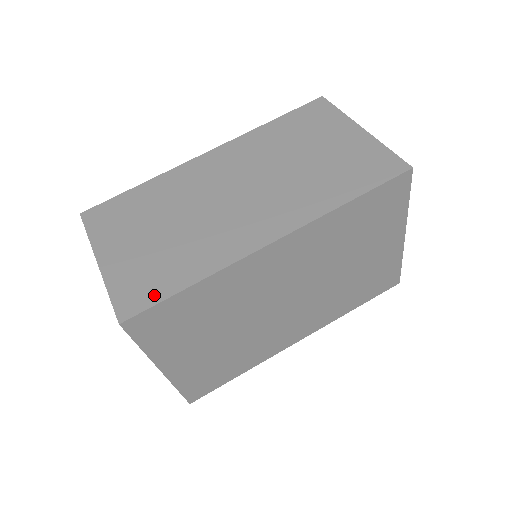
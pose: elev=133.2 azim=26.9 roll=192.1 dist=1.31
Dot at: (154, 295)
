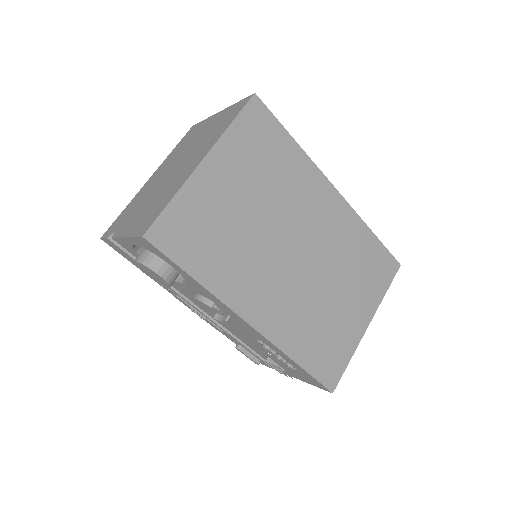
Dot at: occluded
